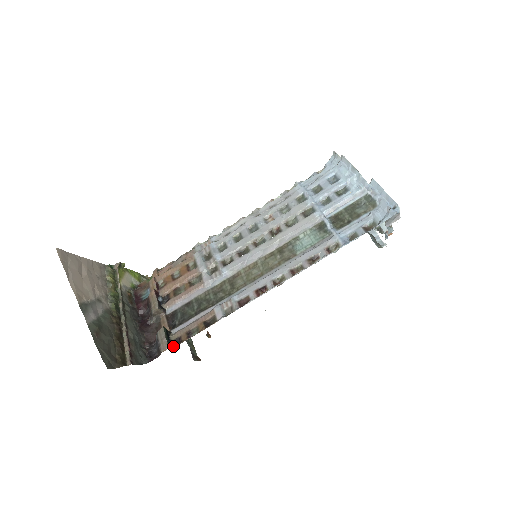
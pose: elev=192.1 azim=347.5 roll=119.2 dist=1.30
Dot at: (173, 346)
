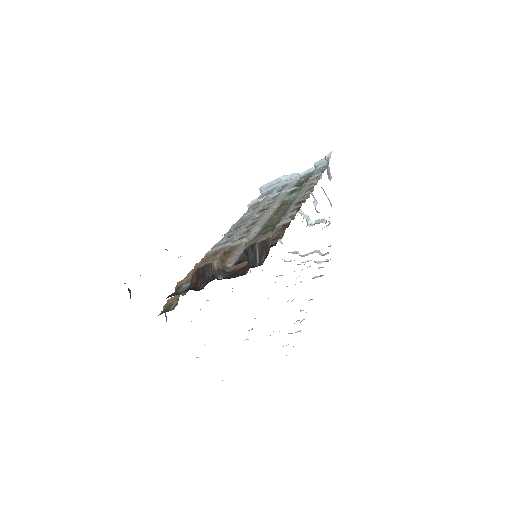
Dot at: occluded
